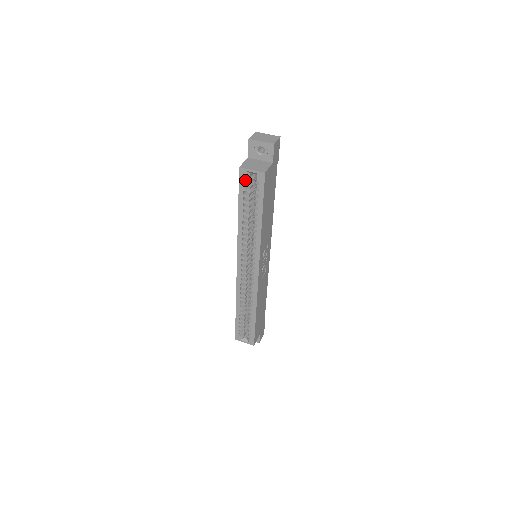
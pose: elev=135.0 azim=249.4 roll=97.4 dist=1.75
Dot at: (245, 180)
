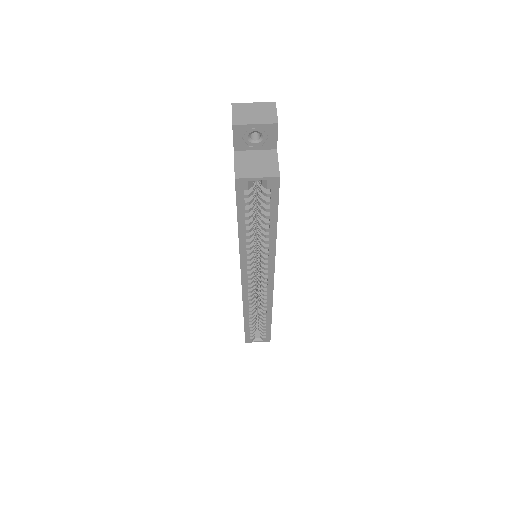
Dot at: (244, 191)
